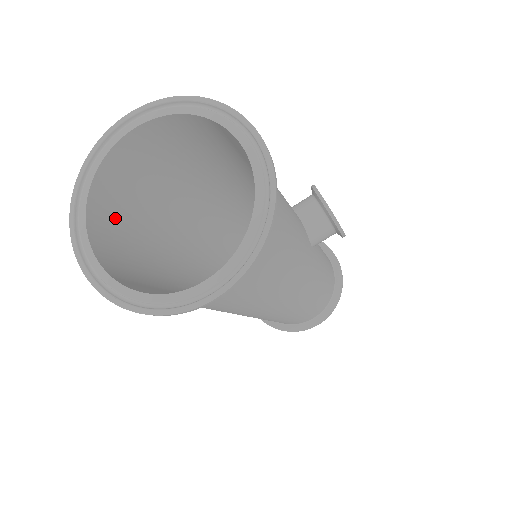
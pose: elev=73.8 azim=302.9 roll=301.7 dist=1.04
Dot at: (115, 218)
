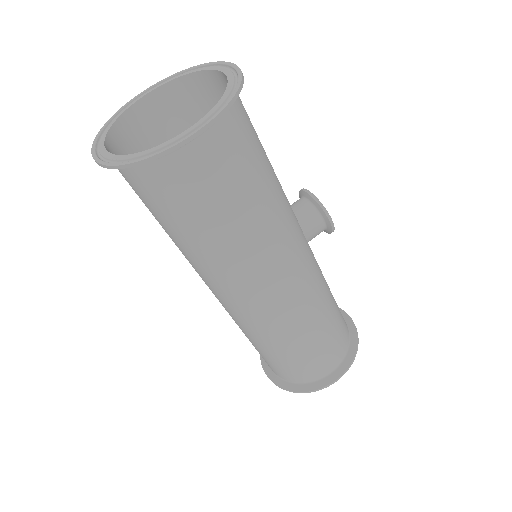
Dot at: occluded
